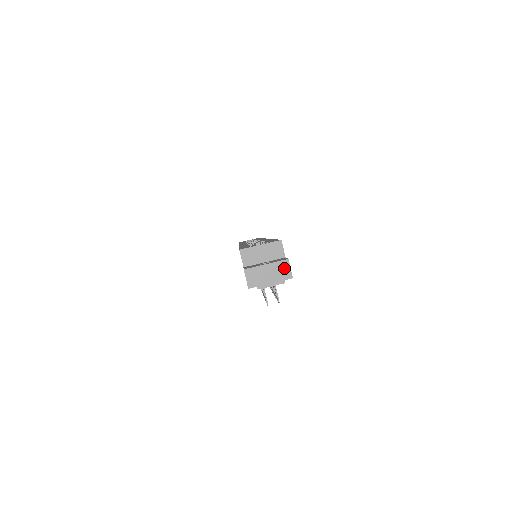
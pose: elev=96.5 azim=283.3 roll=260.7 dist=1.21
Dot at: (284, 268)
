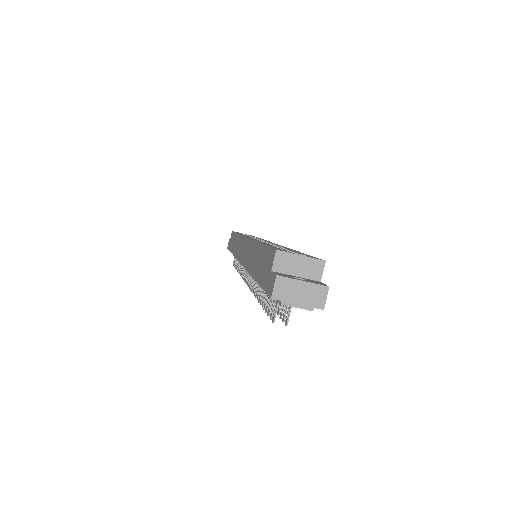
Dot at: (320, 294)
